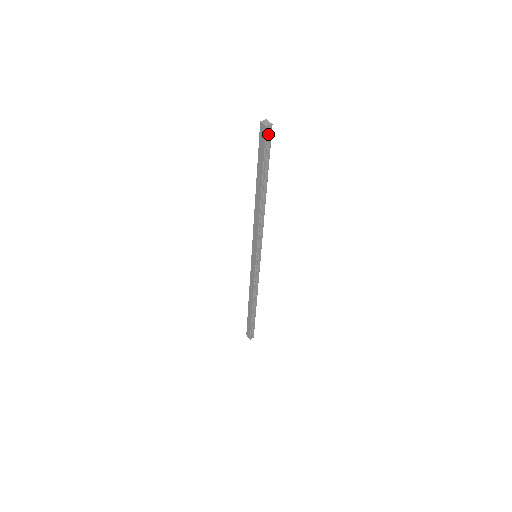
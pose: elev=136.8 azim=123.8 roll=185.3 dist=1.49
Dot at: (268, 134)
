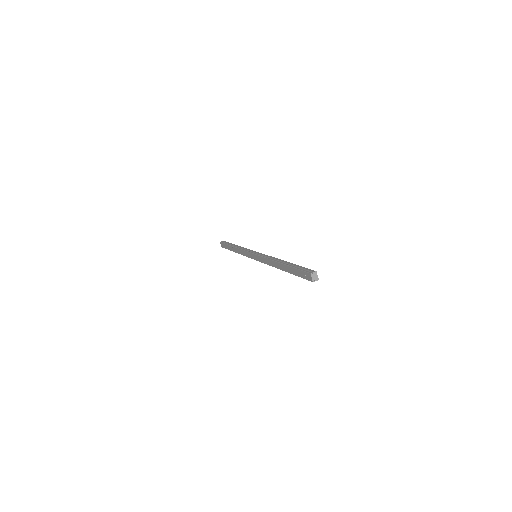
Dot at: occluded
